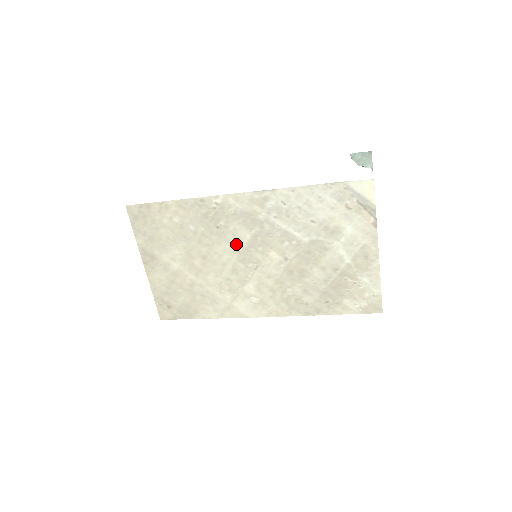
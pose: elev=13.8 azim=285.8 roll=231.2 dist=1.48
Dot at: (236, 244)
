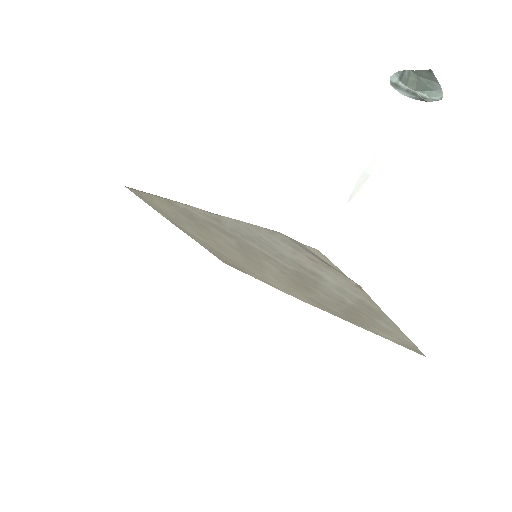
Dot at: (229, 243)
